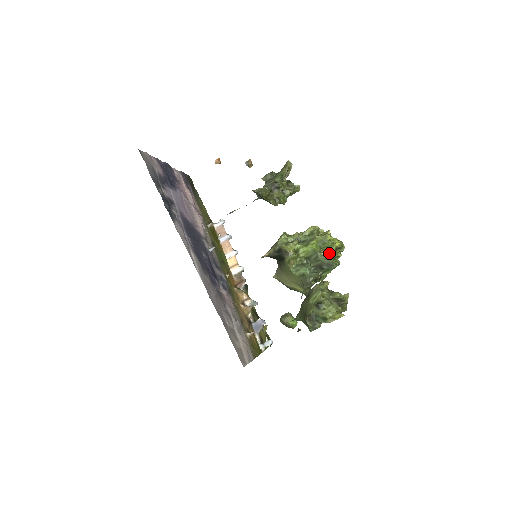
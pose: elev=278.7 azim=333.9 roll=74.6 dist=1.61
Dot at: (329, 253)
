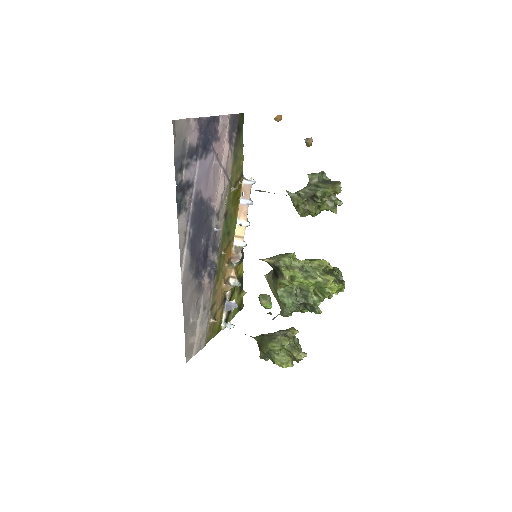
Dot at: (321, 296)
